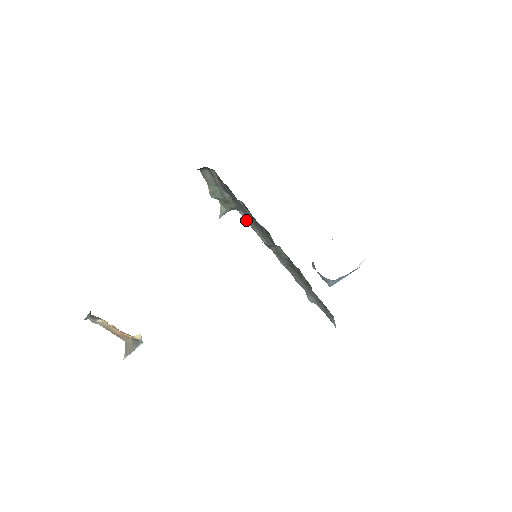
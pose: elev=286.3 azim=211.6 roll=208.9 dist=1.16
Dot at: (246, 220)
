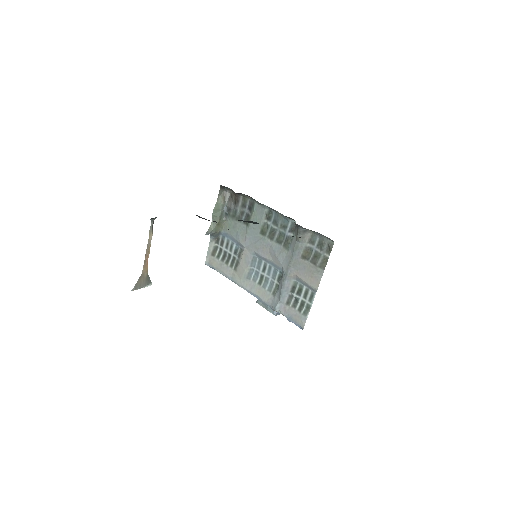
Dot at: (208, 254)
